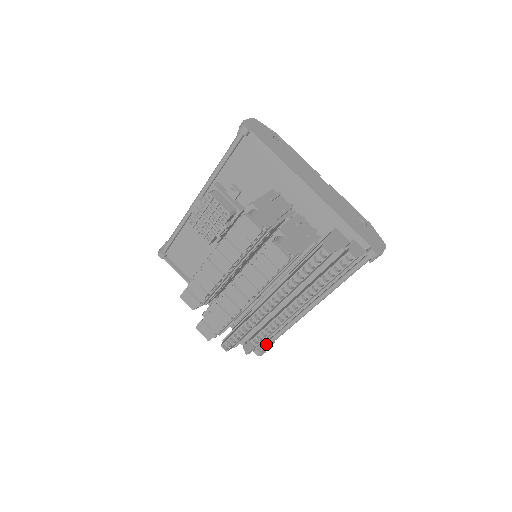
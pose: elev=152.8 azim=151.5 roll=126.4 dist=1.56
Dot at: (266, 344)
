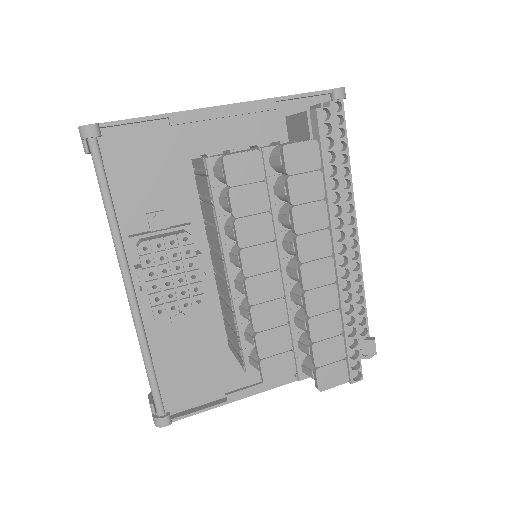
Dot at: occluded
